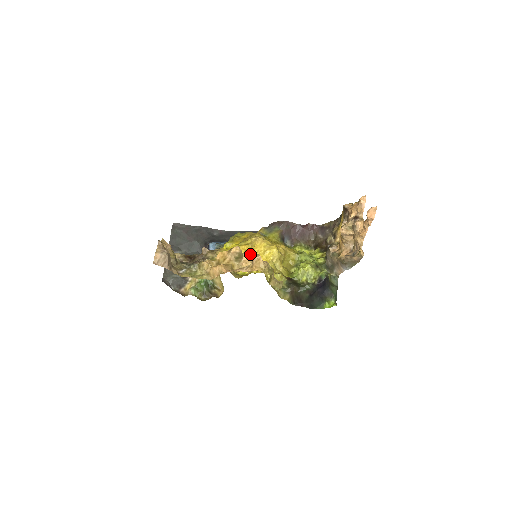
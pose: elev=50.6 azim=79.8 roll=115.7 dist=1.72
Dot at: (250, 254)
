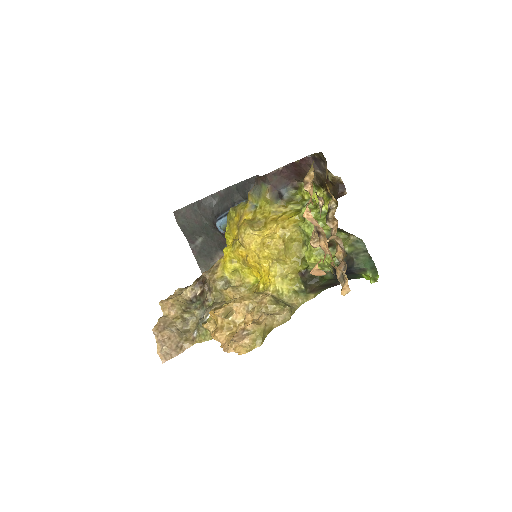
Dot at: (247, 263)
